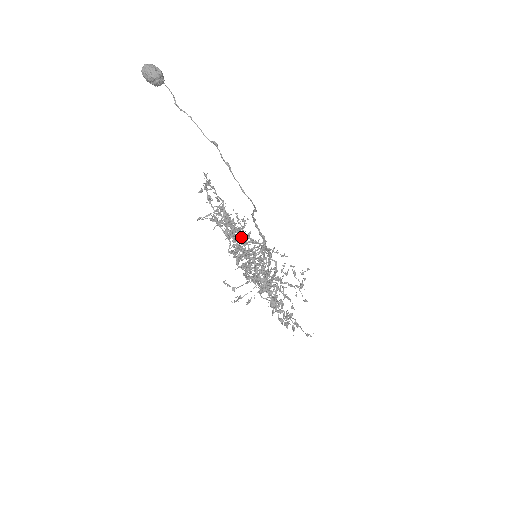
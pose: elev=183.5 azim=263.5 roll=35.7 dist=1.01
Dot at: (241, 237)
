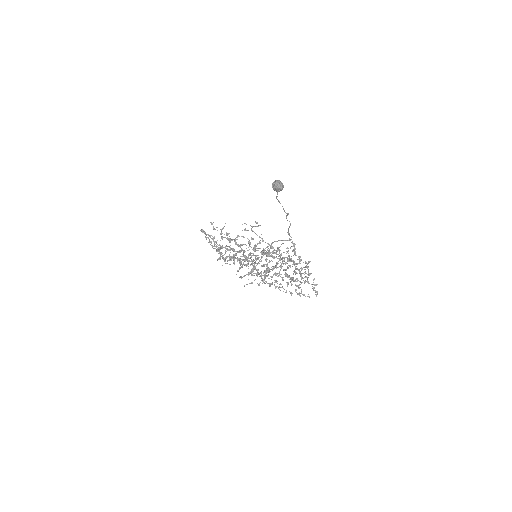
Dot at: (240, 244)
